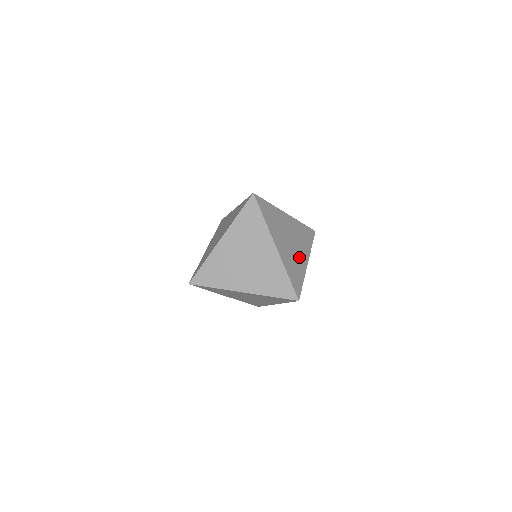
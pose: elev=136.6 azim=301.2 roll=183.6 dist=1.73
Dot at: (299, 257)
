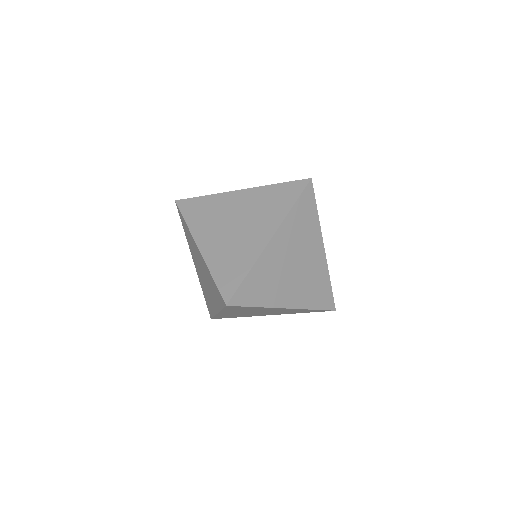
Dot at: occluded
